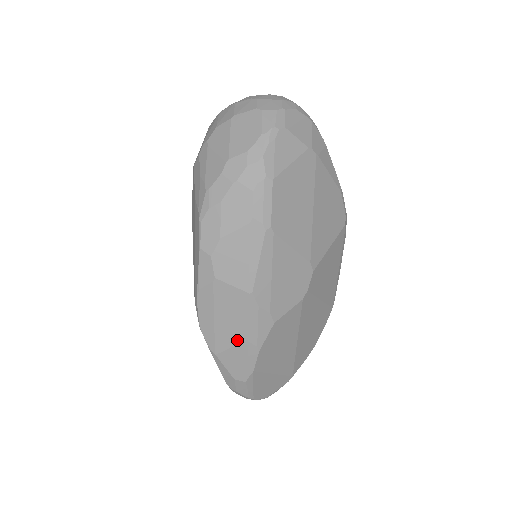
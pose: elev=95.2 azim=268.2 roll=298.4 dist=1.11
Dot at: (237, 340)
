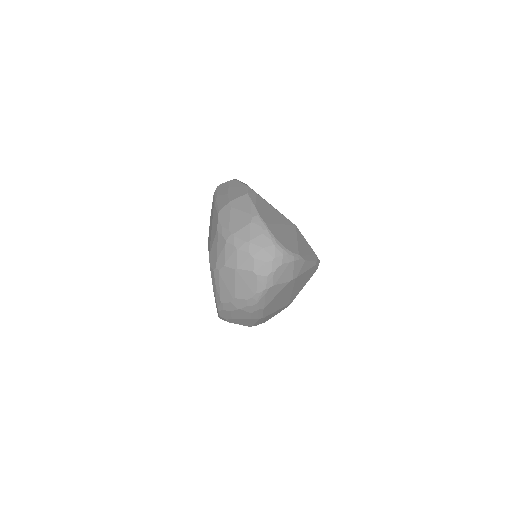
Dot at: occluded
